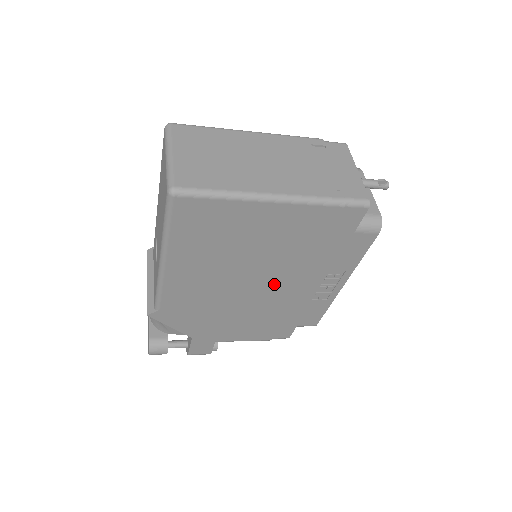
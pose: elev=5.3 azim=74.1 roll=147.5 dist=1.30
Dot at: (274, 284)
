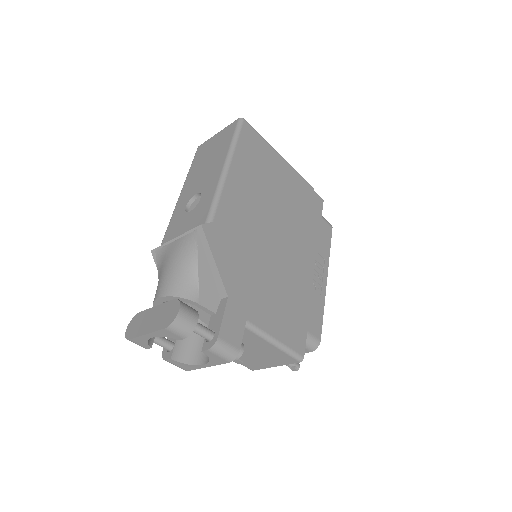
Dot at: (289, 244)
